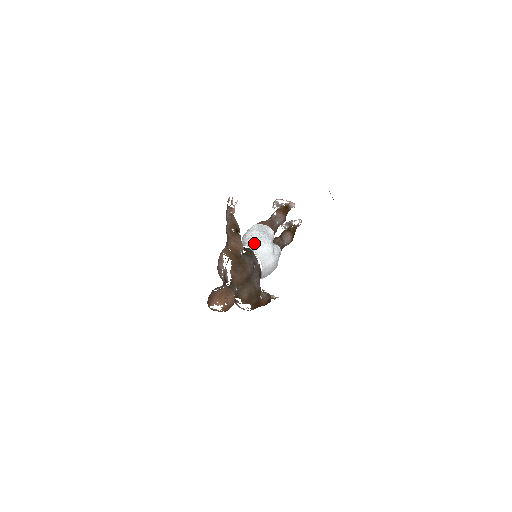
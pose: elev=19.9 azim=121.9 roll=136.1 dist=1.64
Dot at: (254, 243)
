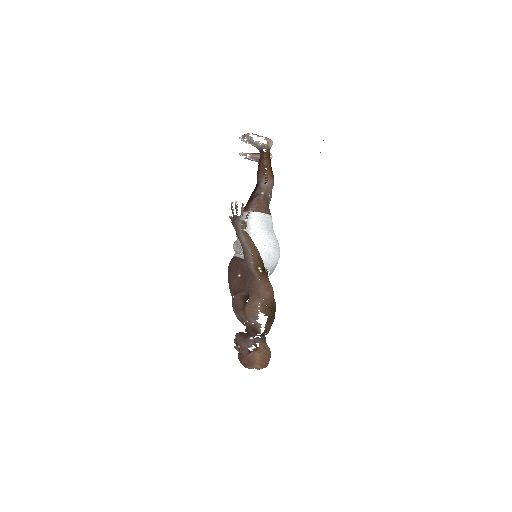
Dot at: (269, 261)
